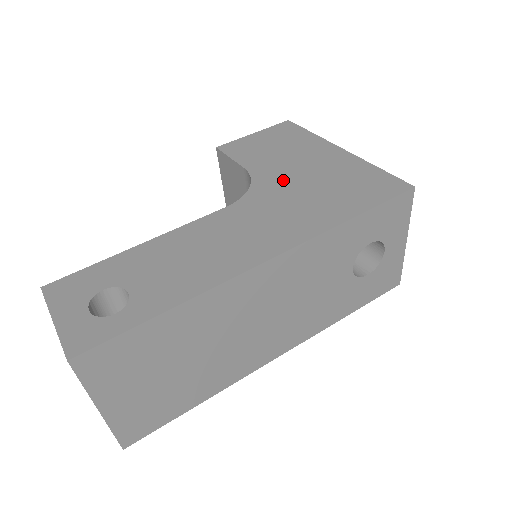
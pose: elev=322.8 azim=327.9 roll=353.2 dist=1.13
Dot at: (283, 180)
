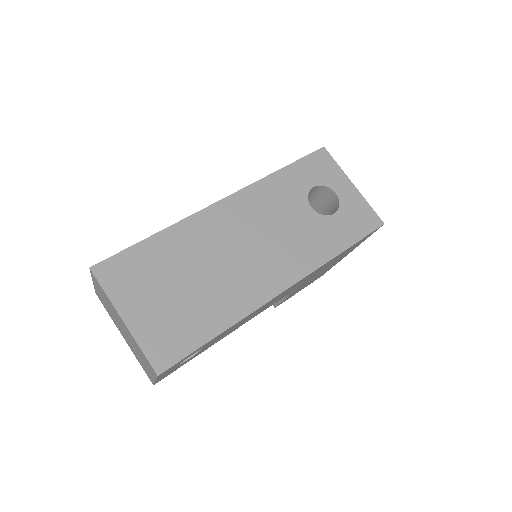
Dot at: occluded
